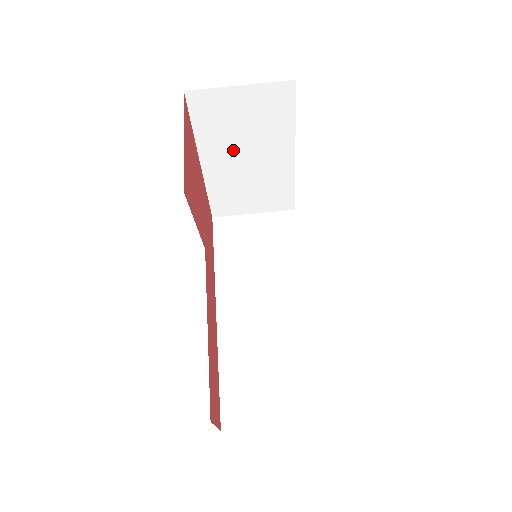
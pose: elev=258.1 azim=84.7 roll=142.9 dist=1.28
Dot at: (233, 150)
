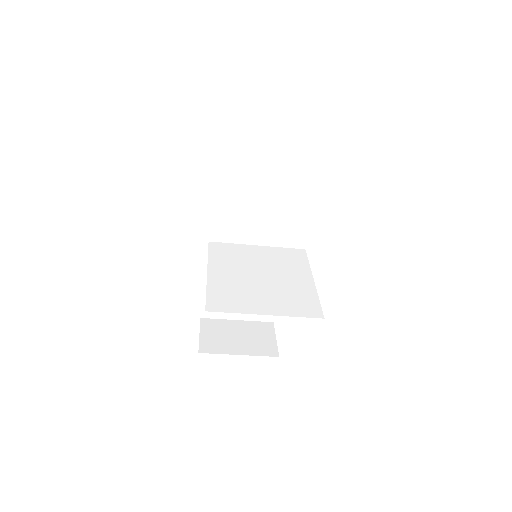
Dot at: occluded
